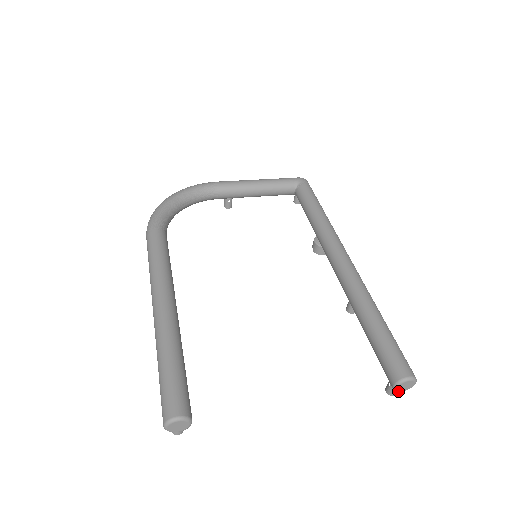
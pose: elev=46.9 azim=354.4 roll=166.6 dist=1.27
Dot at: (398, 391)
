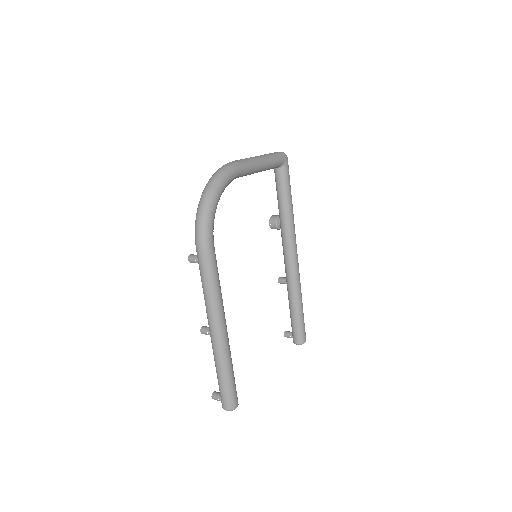
Dot at: occluded
